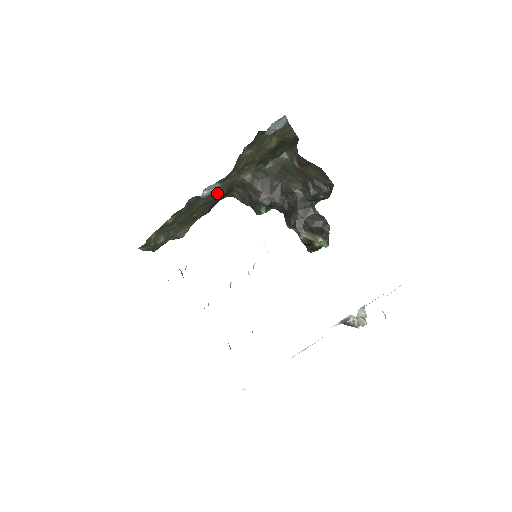
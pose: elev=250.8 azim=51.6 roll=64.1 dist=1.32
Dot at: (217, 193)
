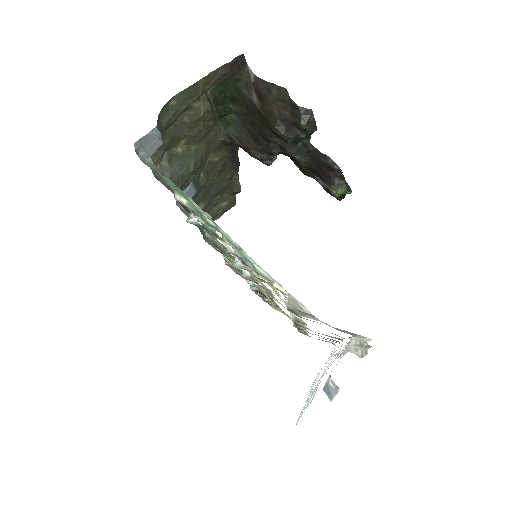
Dot at: (219, 160)
